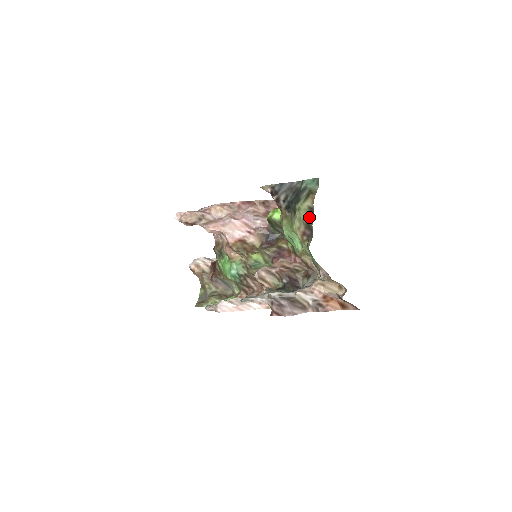
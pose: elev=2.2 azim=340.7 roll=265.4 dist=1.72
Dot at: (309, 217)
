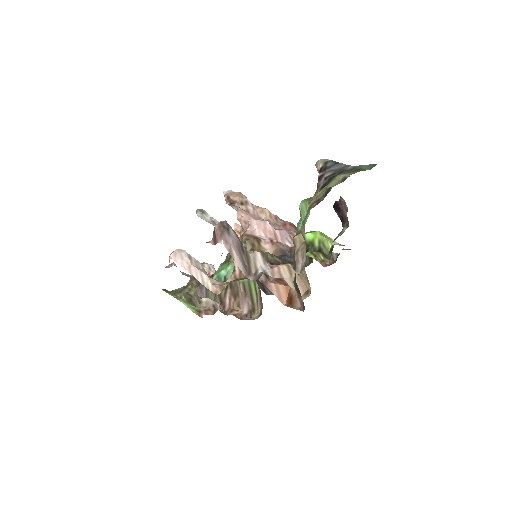
Dot at: occluded
